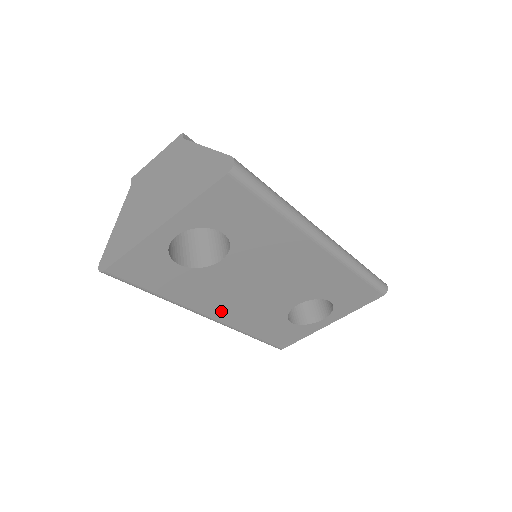
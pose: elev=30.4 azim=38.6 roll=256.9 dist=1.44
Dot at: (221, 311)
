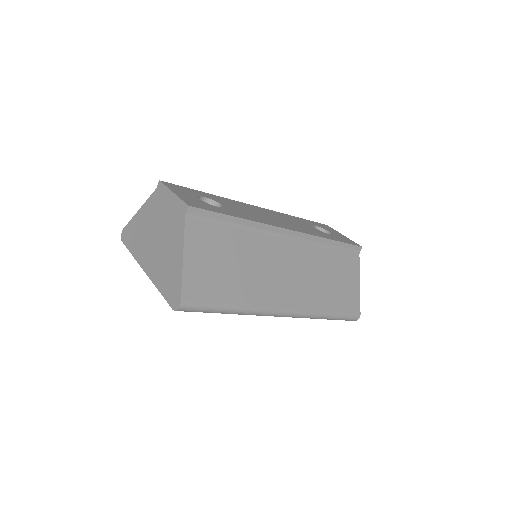
Dot at: occluded
